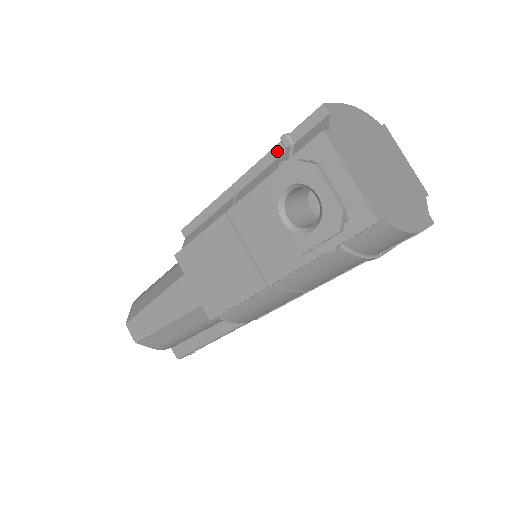
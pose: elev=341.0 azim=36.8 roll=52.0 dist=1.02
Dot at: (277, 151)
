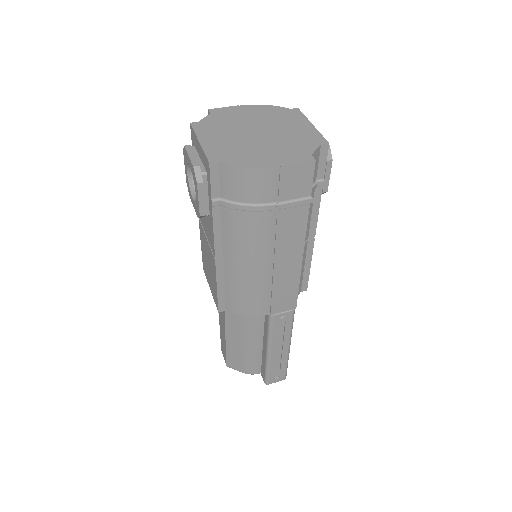
Dot at: occluded
